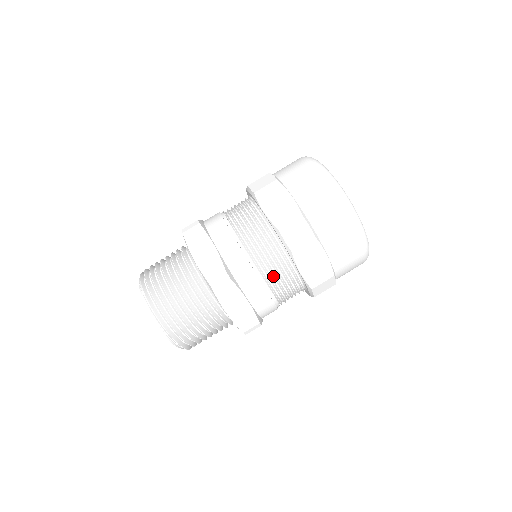
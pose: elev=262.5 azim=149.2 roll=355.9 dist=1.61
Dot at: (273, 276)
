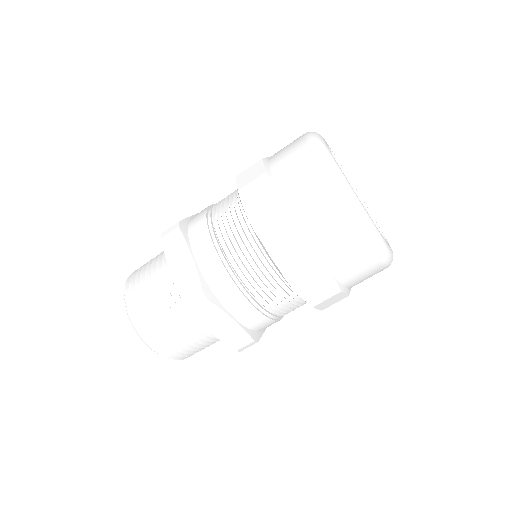
Dot at: (226, 231)
